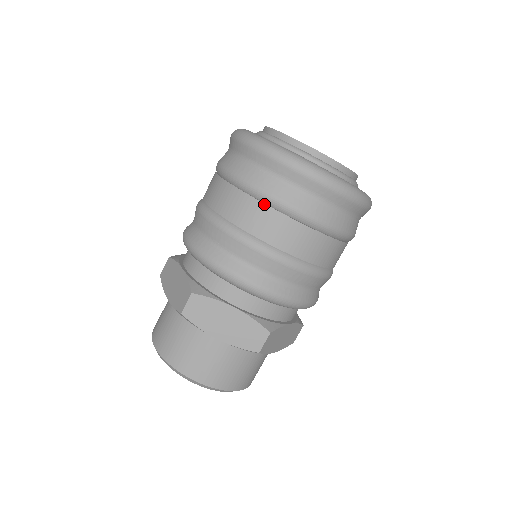
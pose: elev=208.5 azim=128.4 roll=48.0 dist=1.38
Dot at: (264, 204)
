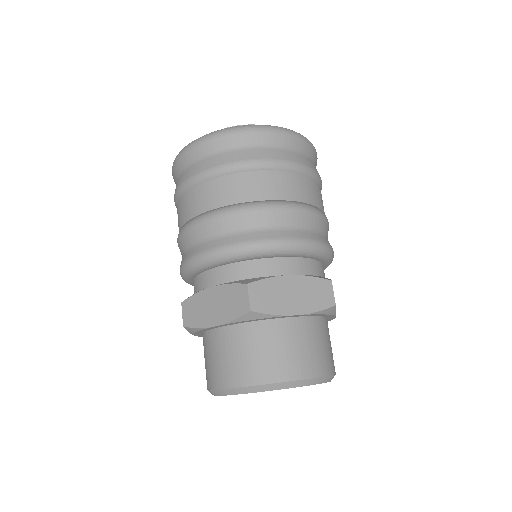
Dot at: (185, 193)
